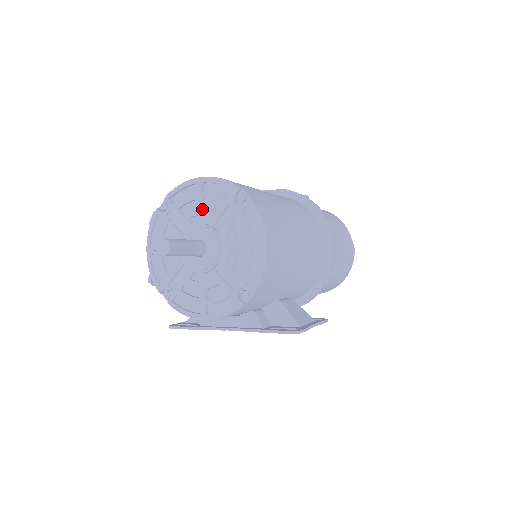
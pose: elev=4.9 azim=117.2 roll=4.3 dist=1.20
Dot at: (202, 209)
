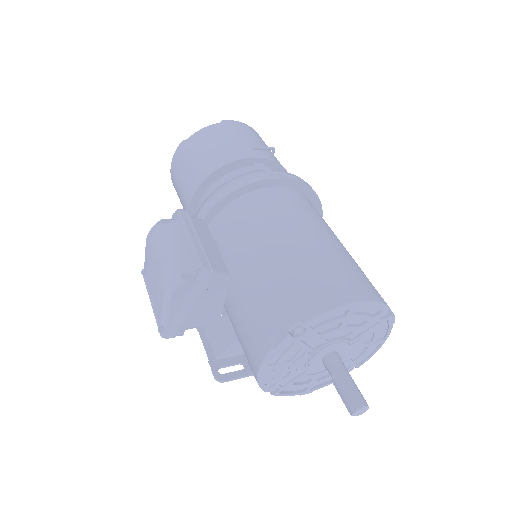
Dot at: (345, 328)
